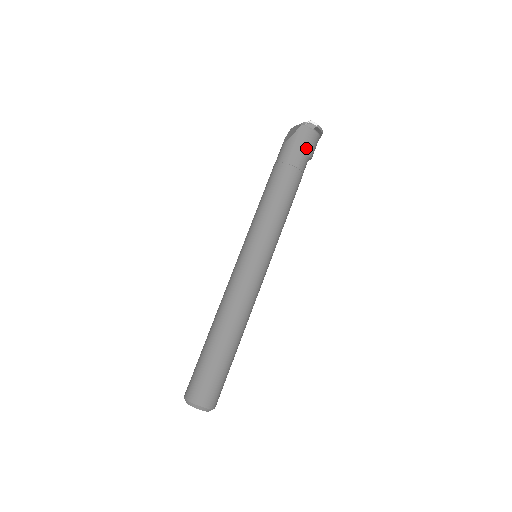
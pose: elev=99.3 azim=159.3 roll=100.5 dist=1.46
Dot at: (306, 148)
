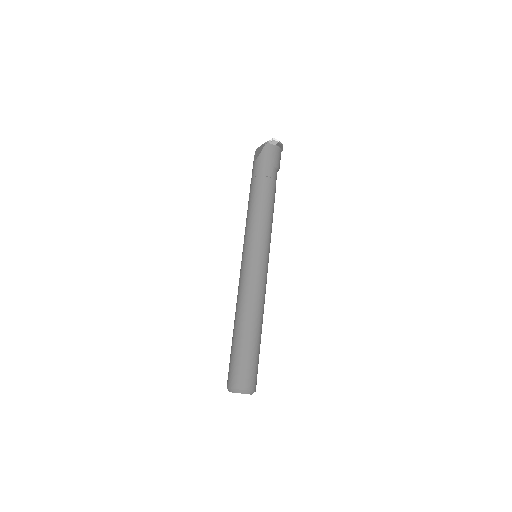
Dot at: (274, 161)
